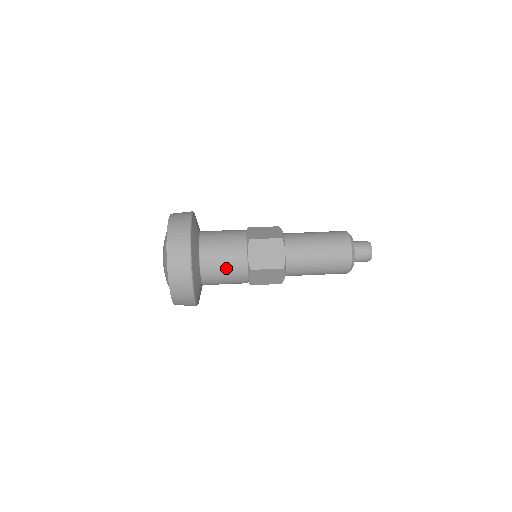
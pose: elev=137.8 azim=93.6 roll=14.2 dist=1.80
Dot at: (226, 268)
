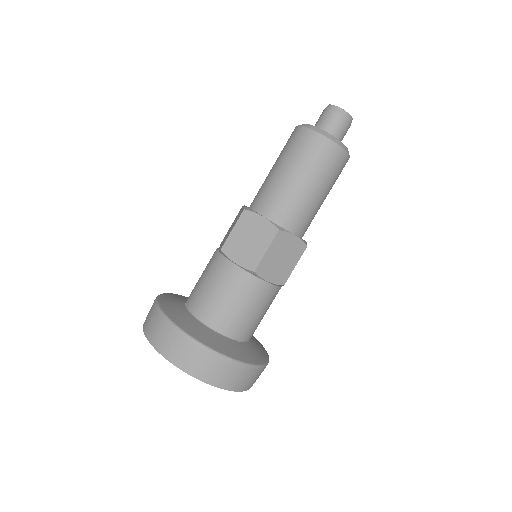
Dot at: occluded
